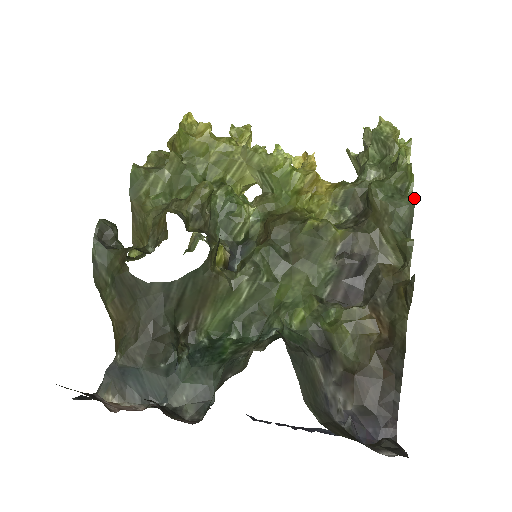
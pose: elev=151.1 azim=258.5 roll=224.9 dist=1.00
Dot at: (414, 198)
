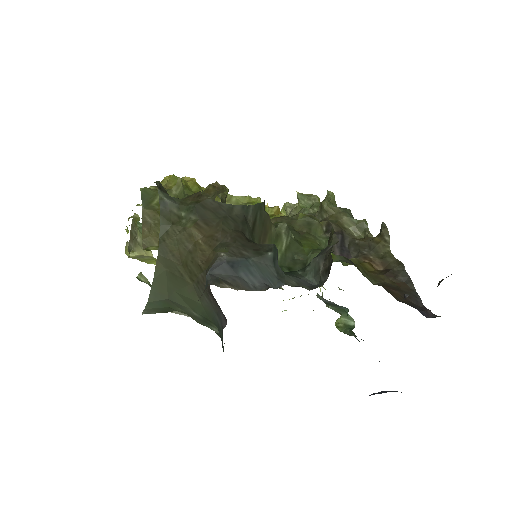
Dot at: (348, 209)
